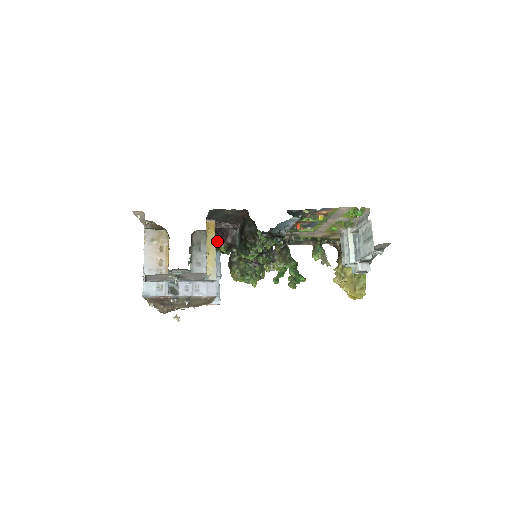
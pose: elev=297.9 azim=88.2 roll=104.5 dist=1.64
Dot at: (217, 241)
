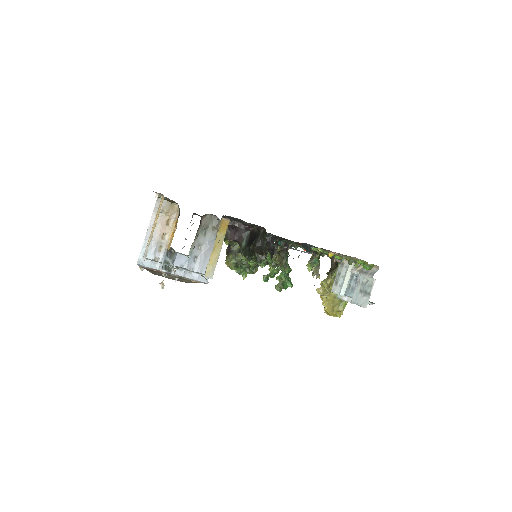
Dot at: occluded
